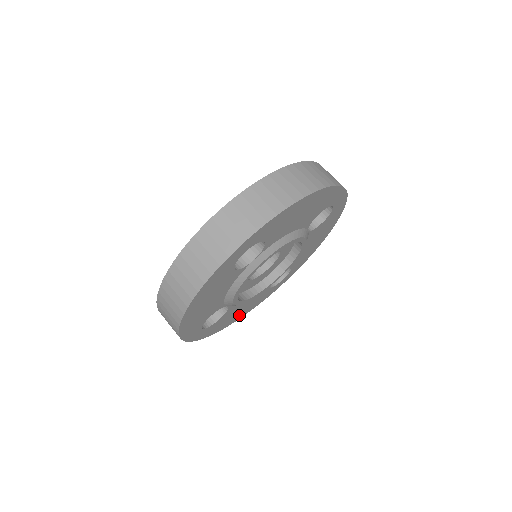
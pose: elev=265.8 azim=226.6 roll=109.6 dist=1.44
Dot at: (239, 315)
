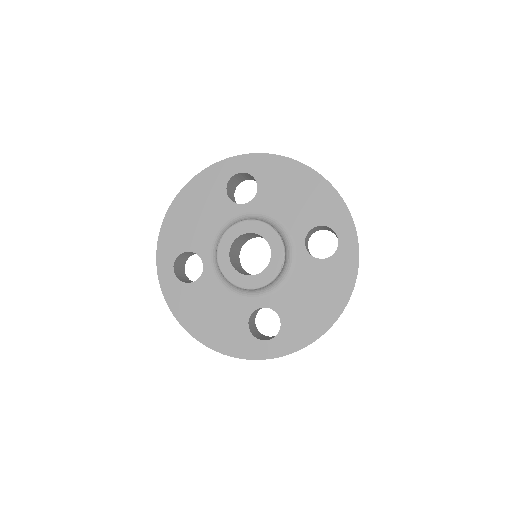
Dot at: occluded
